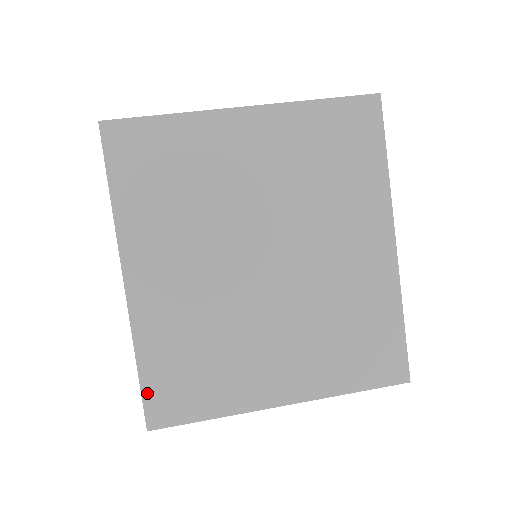
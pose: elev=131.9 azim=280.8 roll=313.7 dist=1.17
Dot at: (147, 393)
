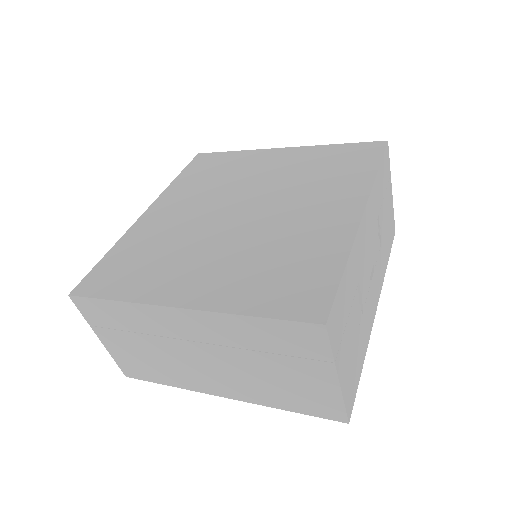
Dot at: (94, 271)
